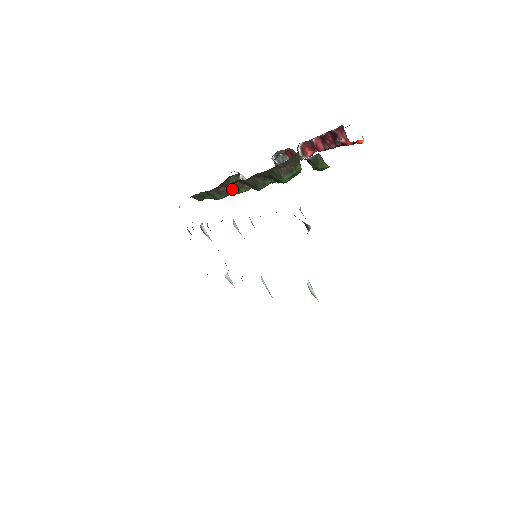
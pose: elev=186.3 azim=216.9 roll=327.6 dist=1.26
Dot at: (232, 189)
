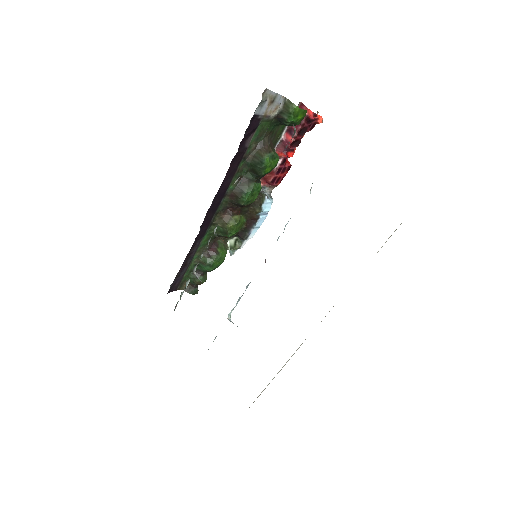
Dot at: (221, 226)
